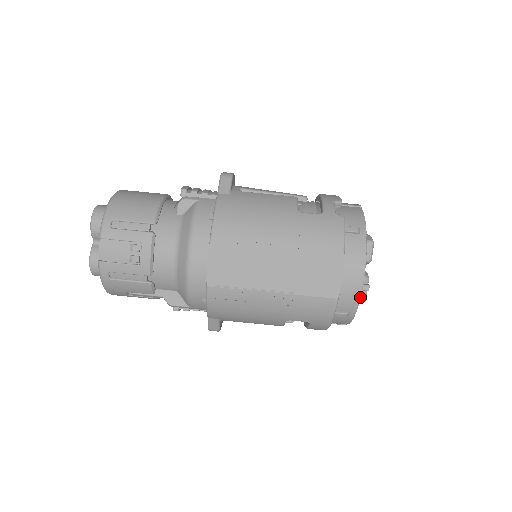
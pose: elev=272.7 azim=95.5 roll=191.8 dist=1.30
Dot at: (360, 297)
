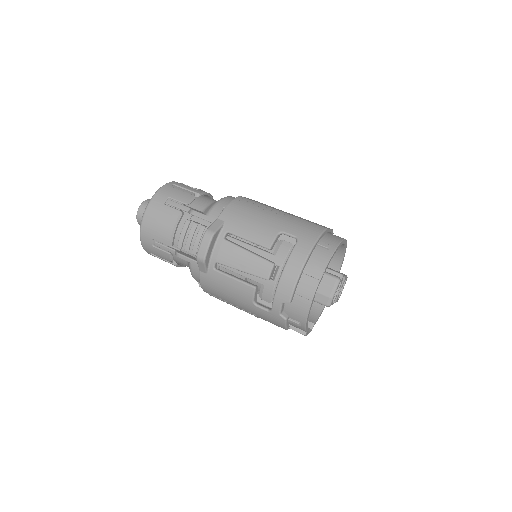
Dot at: (341, 242)
